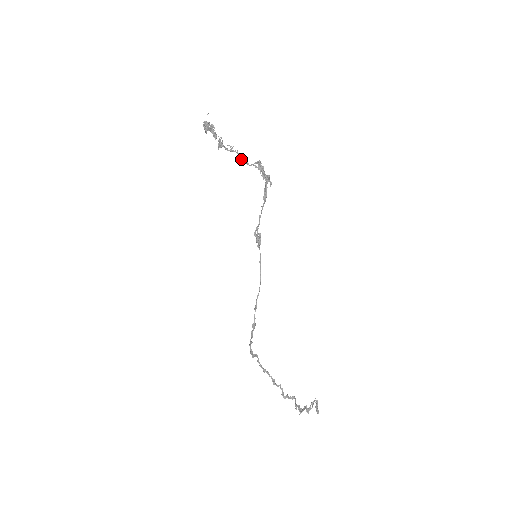
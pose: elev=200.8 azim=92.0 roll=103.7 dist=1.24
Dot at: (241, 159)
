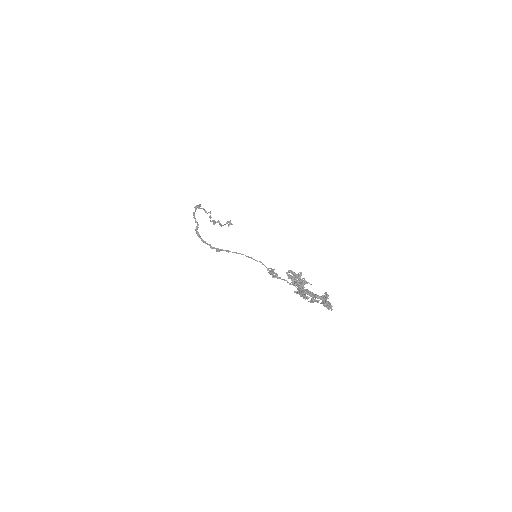
Dot at: (314, 301)
